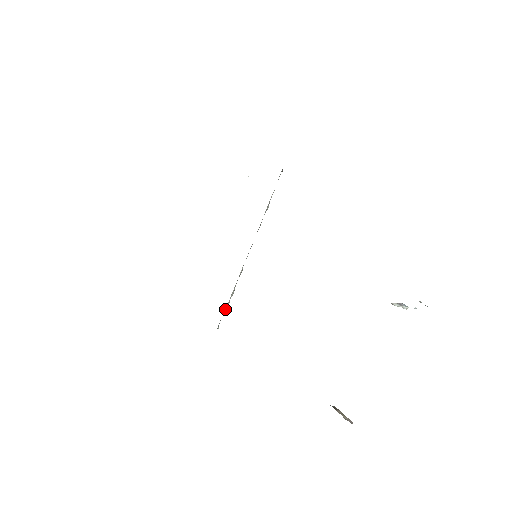
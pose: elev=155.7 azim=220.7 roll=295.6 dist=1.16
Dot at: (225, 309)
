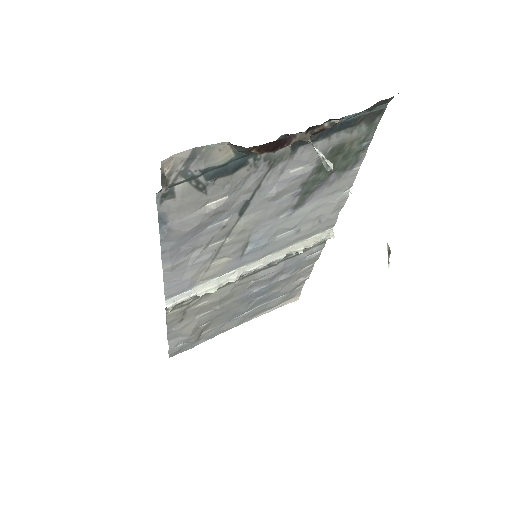
Dot at: (192, 294)
